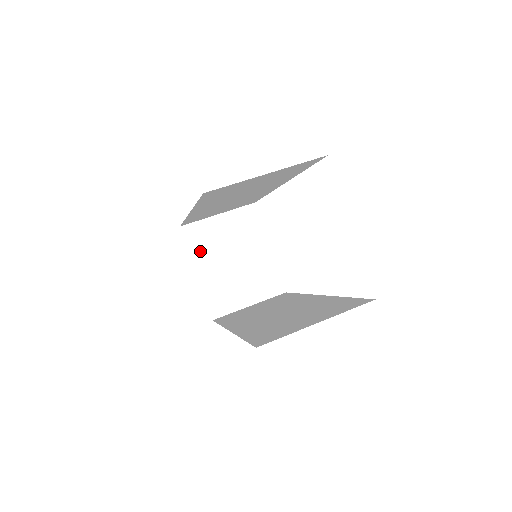
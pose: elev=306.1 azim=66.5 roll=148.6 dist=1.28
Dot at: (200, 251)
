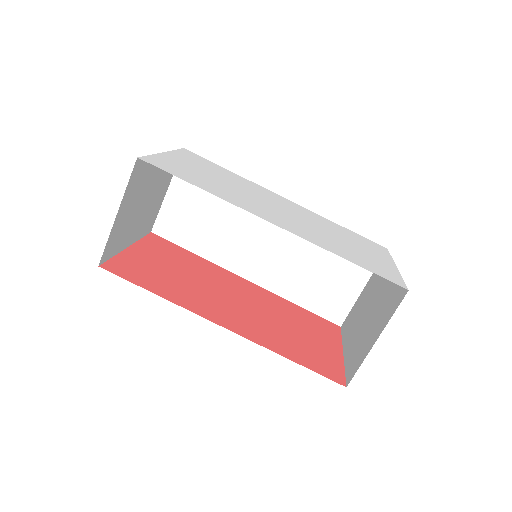
Dot at: (121, 242)
